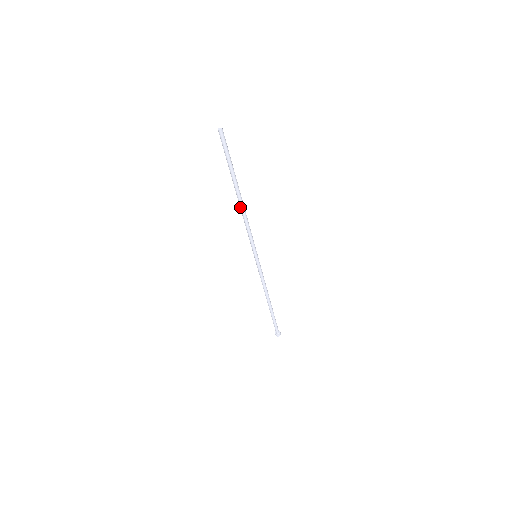
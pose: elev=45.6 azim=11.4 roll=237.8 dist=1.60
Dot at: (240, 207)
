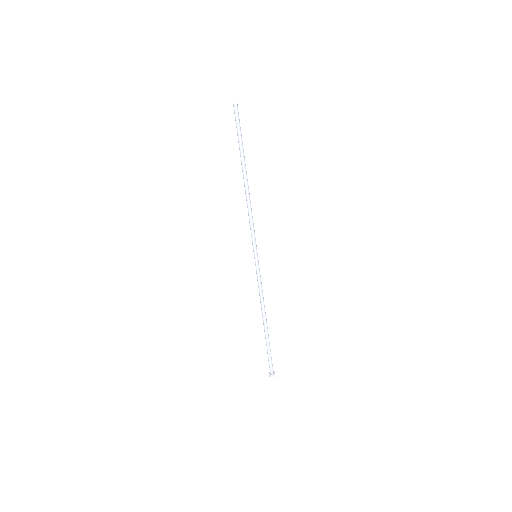
Dot at: (245, 191)
